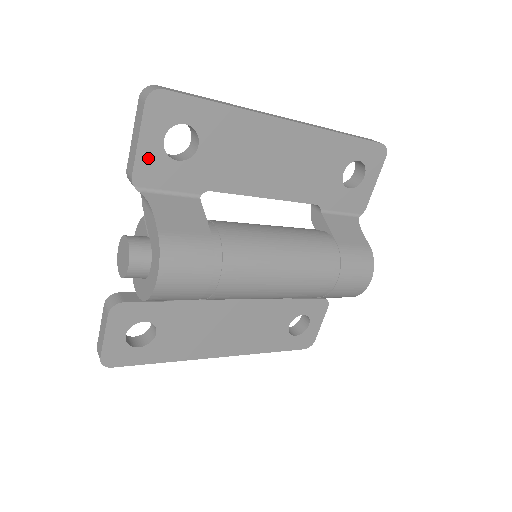
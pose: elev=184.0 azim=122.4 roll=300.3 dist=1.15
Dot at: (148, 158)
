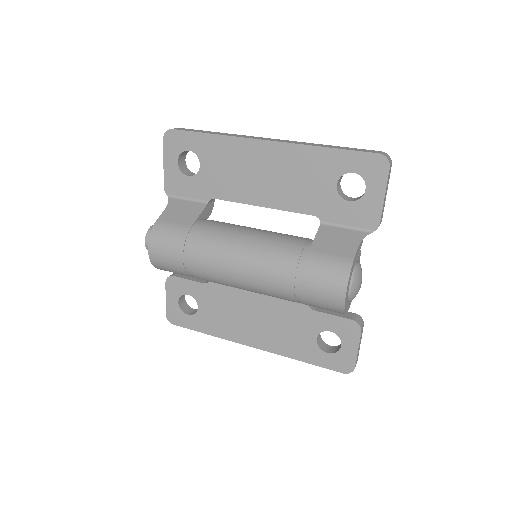
Dot at: (171, 175)
